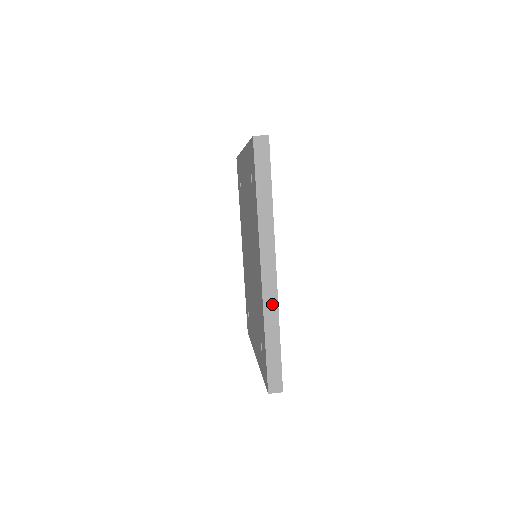
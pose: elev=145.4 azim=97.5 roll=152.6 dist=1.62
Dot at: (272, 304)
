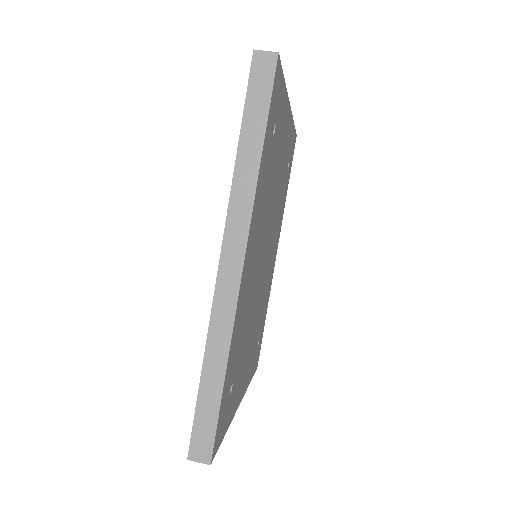
Dot at: (225, 319)
